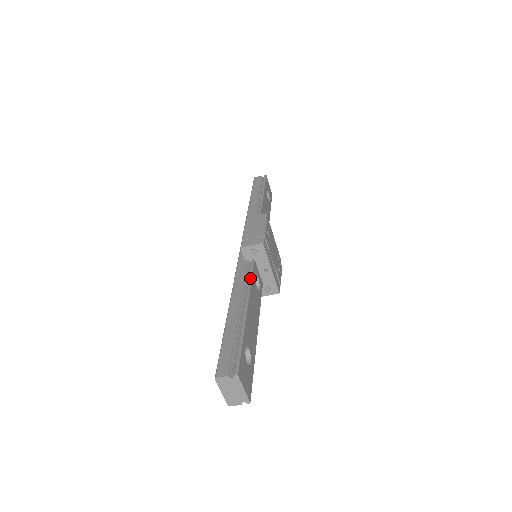
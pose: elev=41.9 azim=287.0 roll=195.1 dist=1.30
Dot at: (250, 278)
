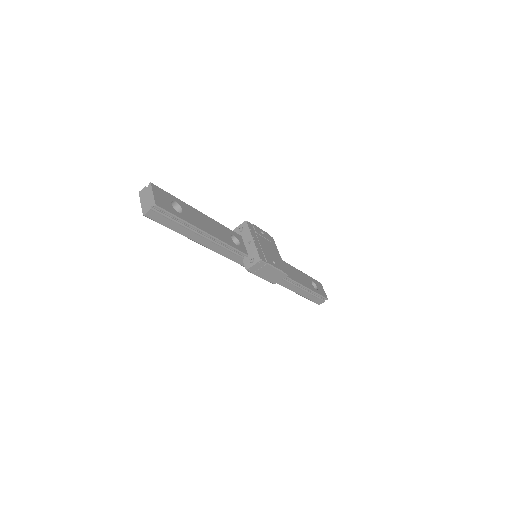
Dot at: (224, 226)
